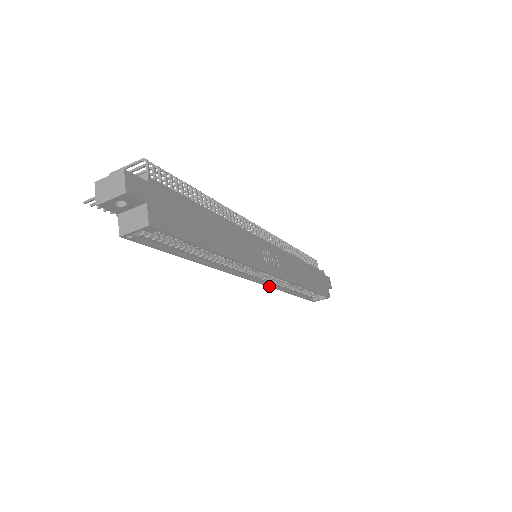
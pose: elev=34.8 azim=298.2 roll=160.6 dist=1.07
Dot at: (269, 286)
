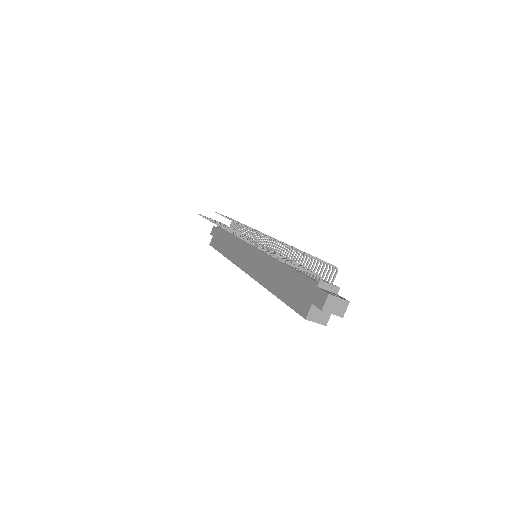
Dot at: (235, 264)
